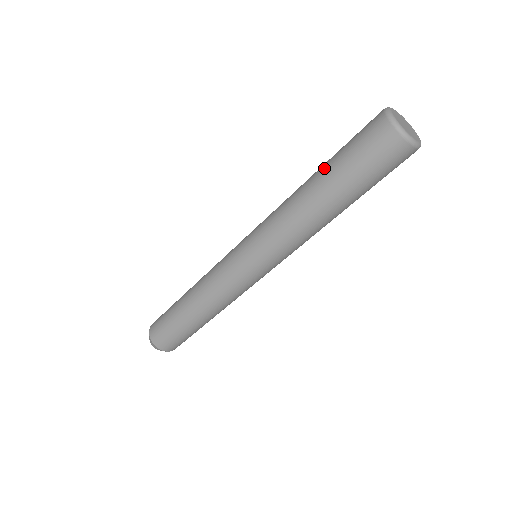
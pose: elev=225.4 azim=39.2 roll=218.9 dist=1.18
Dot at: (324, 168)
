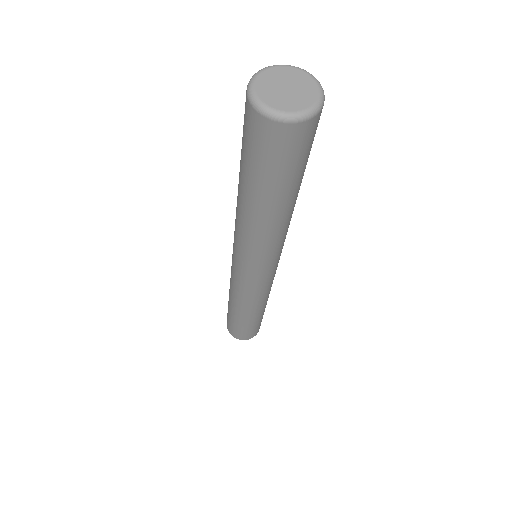
Dot at: occluded
